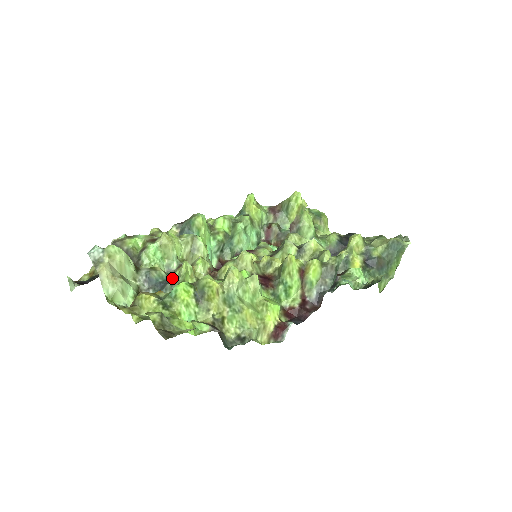
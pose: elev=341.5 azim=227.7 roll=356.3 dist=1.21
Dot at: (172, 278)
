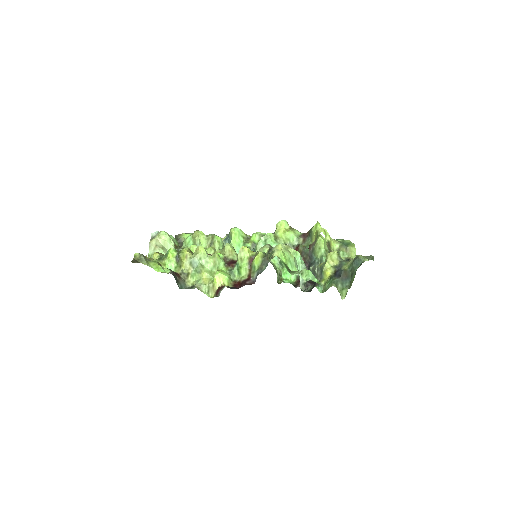
Dot at: occluded
